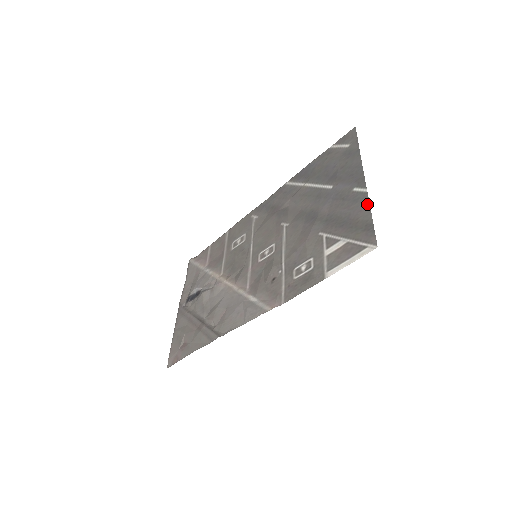
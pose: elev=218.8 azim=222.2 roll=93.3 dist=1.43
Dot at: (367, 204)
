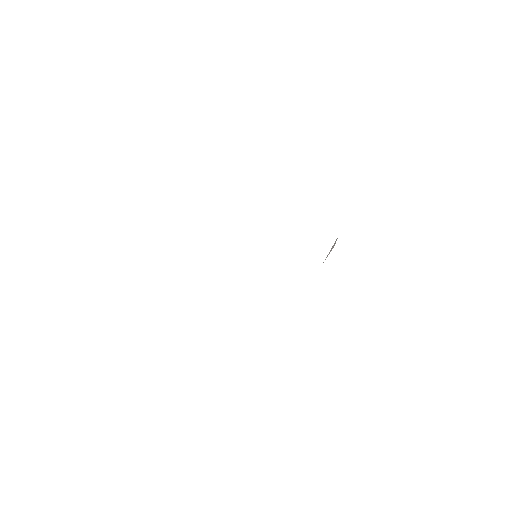
Dot at: occluded
